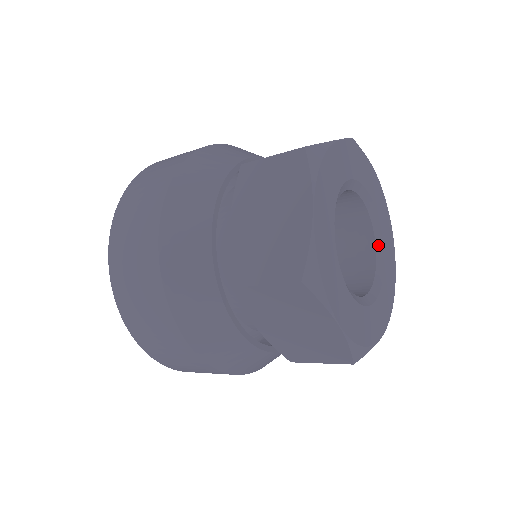
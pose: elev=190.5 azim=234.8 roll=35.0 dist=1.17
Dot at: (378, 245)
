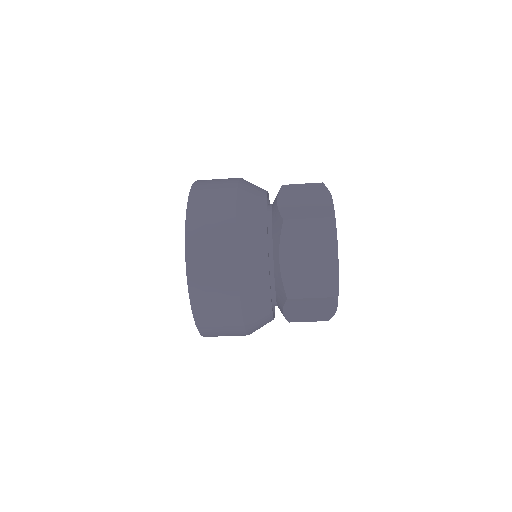
Dot at: occluded
